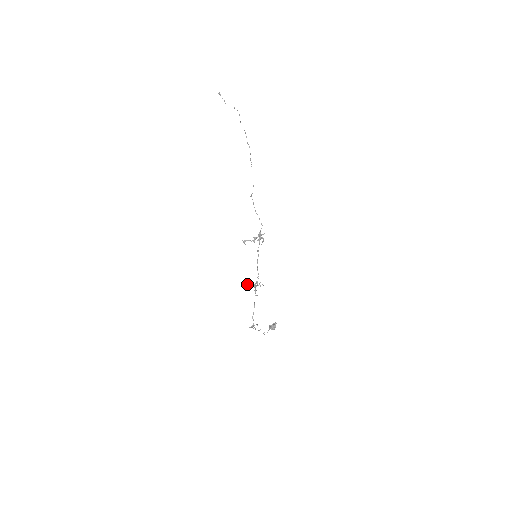
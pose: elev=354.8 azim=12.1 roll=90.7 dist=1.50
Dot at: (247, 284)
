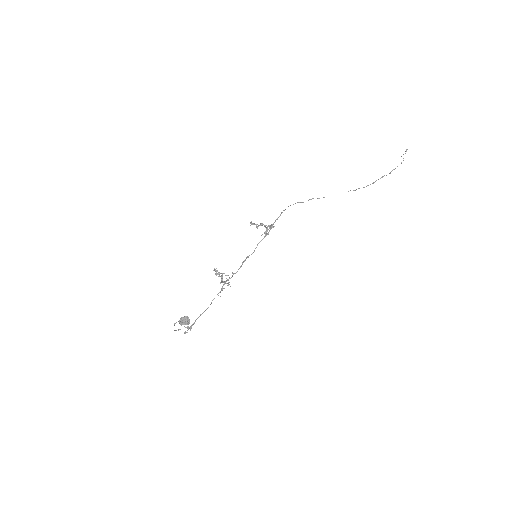
Dot at: occluded
